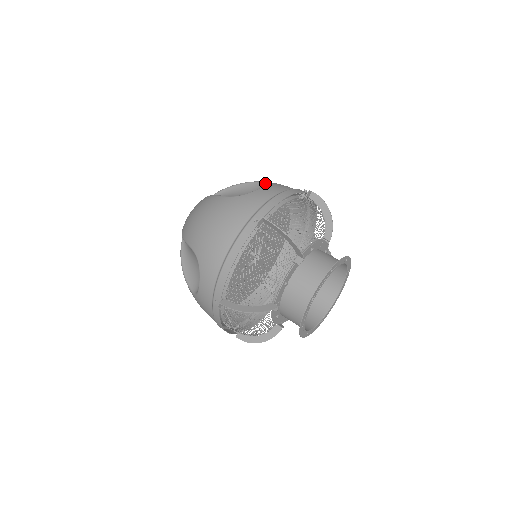
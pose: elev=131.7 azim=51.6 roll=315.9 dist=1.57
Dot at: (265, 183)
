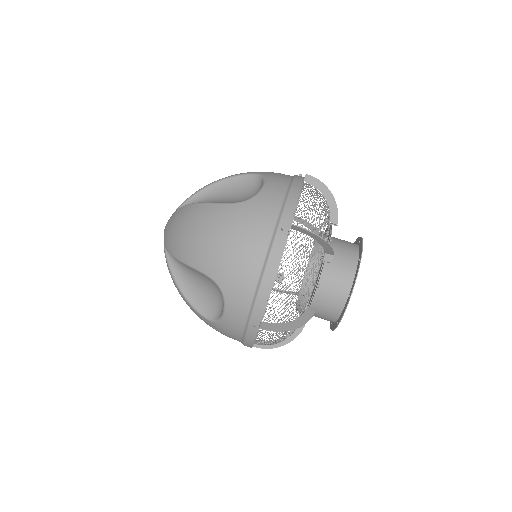
Dot at: (258, 176)
